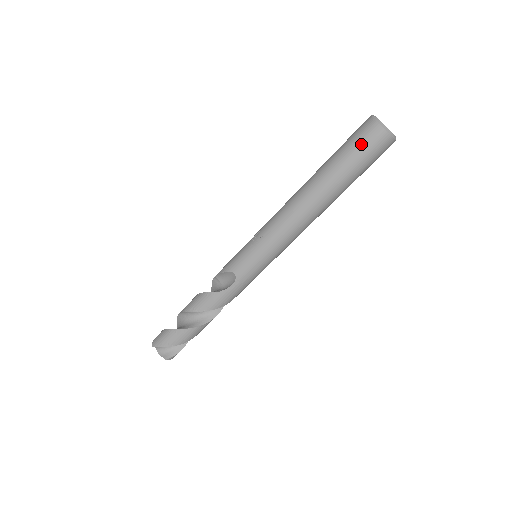
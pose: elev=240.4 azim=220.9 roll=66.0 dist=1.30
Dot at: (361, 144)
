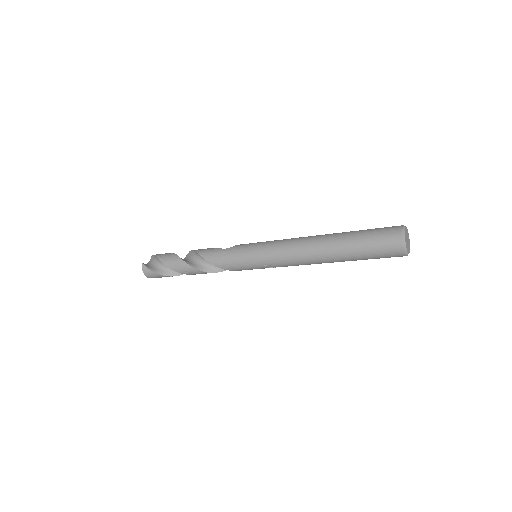
Dot at: occluded
